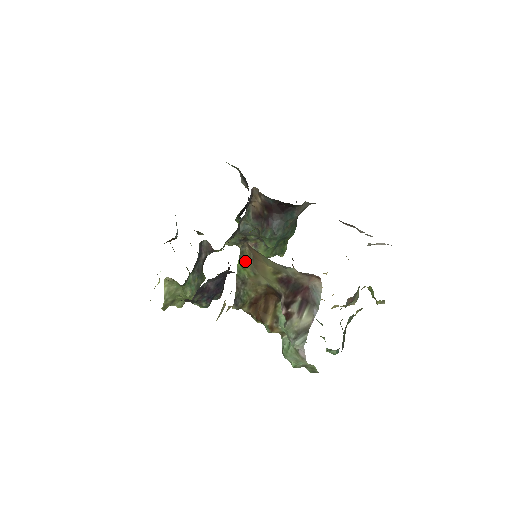
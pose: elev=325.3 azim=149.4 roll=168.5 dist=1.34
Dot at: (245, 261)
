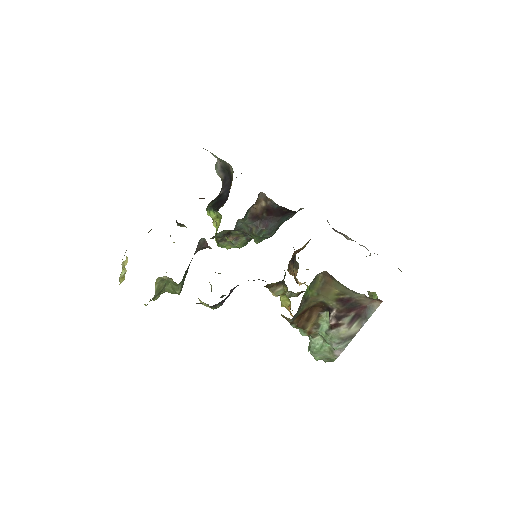
Dot at: (315, 285)
